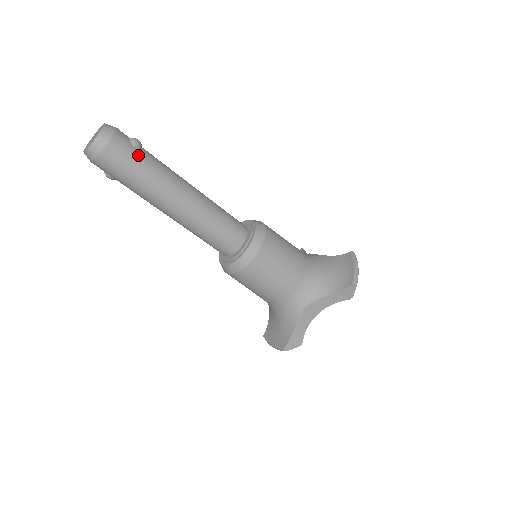
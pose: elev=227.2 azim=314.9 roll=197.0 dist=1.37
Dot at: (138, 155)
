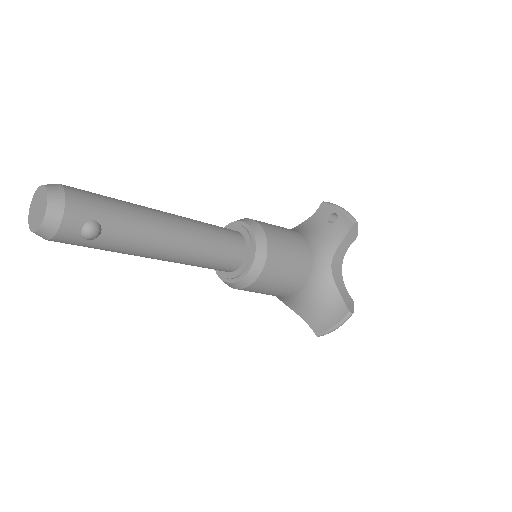
Dot at: (92, 245)
